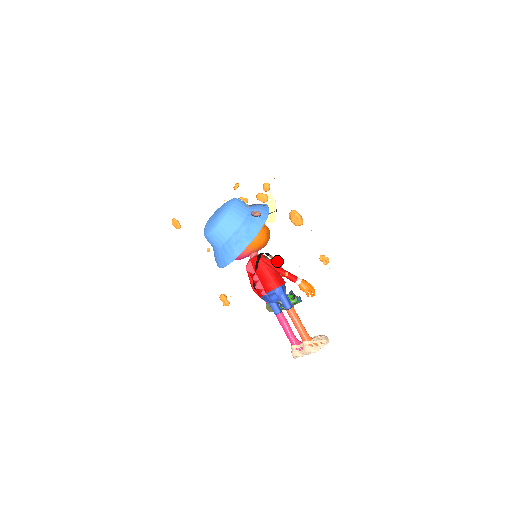
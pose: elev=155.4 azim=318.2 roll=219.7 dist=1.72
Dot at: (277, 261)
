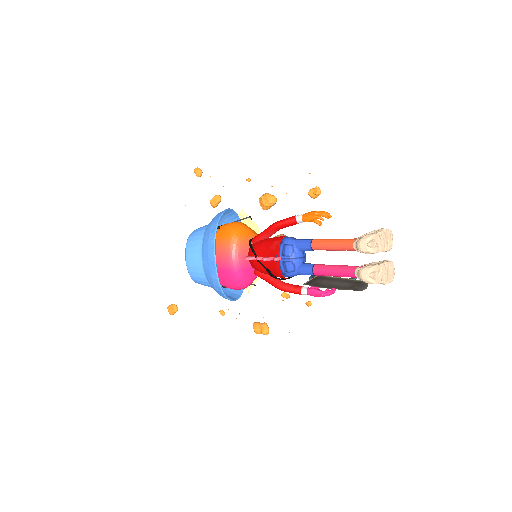
Dot at: (275, 236)
